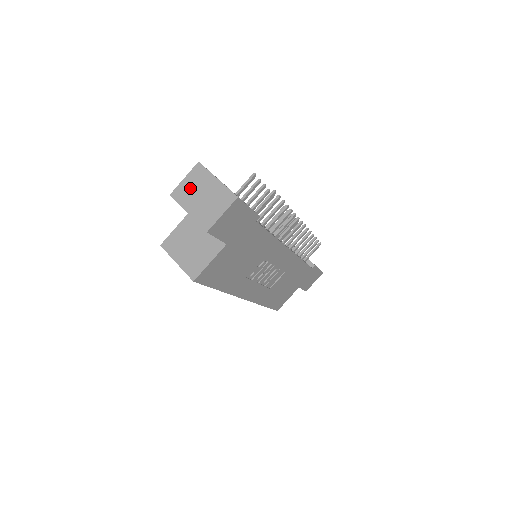
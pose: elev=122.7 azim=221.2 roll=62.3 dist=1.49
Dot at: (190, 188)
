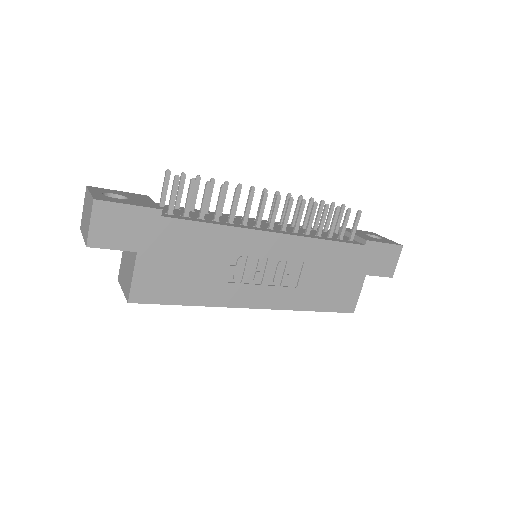
Dot at: (84, 213)
